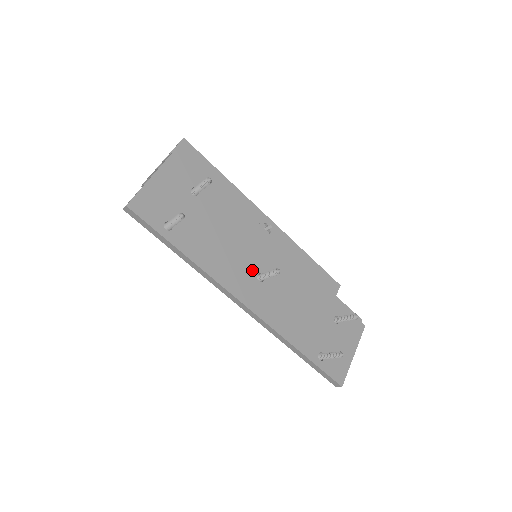
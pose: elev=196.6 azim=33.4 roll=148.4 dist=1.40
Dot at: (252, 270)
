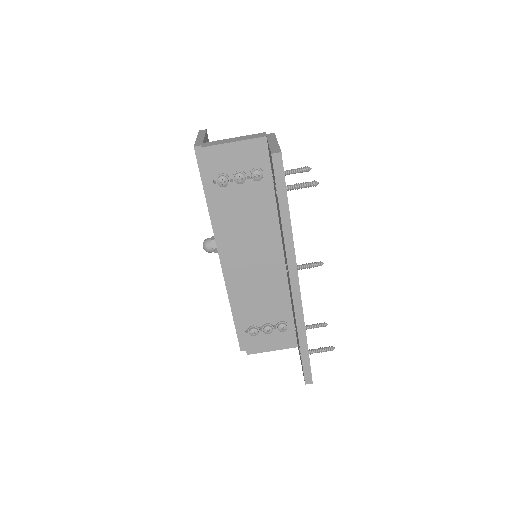
Dot at: occluded
